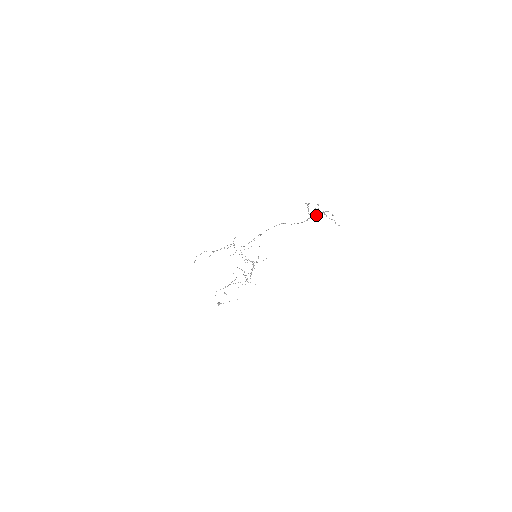
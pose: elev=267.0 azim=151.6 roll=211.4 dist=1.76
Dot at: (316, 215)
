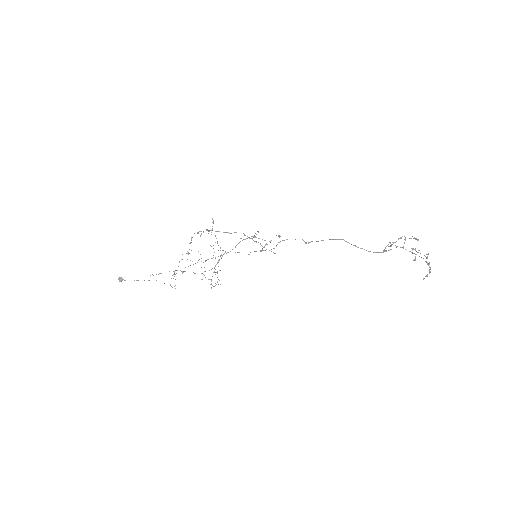
Dot at: (429, 264)
